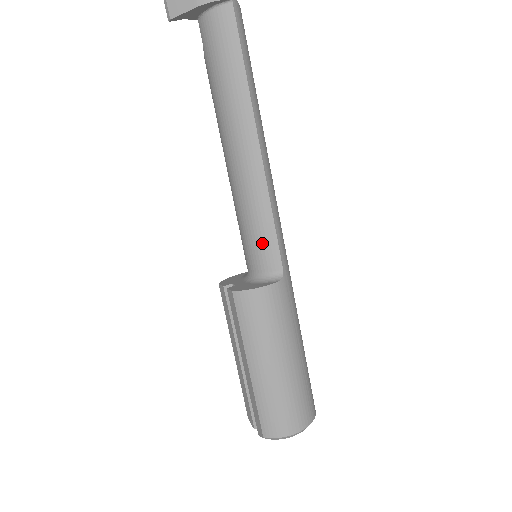
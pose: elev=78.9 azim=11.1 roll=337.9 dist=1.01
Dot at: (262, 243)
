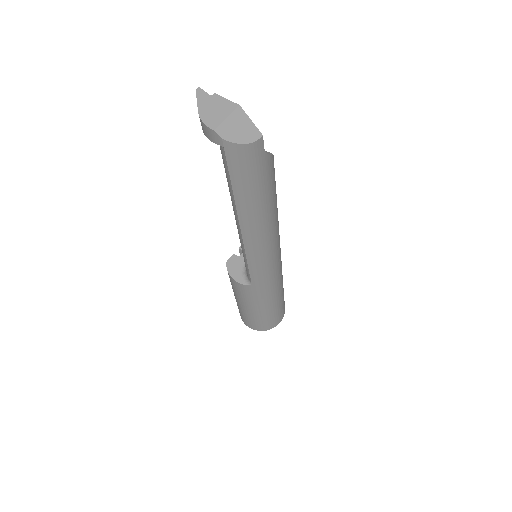
Dot at: occluded
